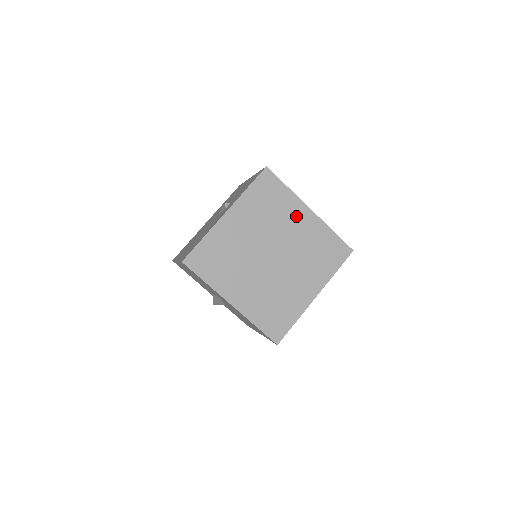
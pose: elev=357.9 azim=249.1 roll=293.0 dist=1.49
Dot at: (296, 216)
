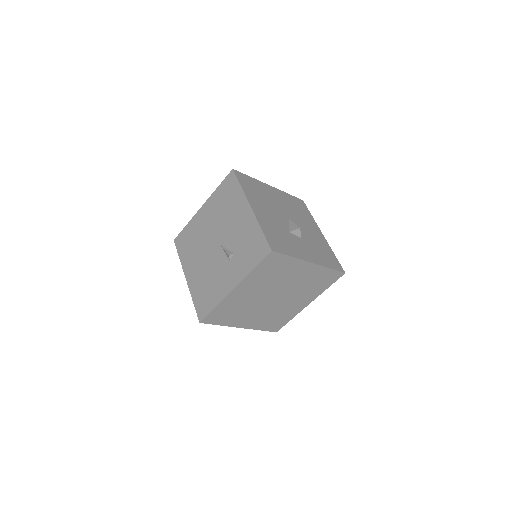
Dot at: (297, 271)
